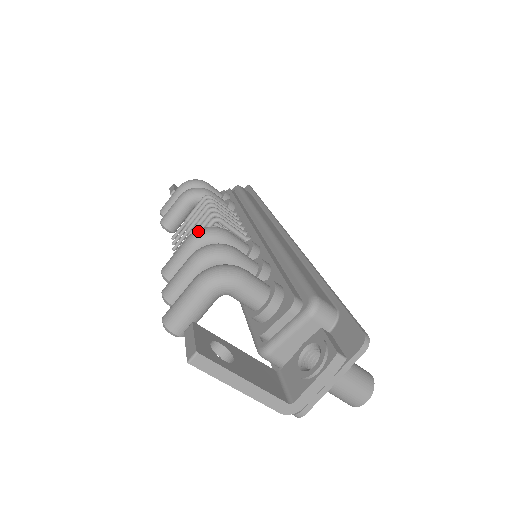
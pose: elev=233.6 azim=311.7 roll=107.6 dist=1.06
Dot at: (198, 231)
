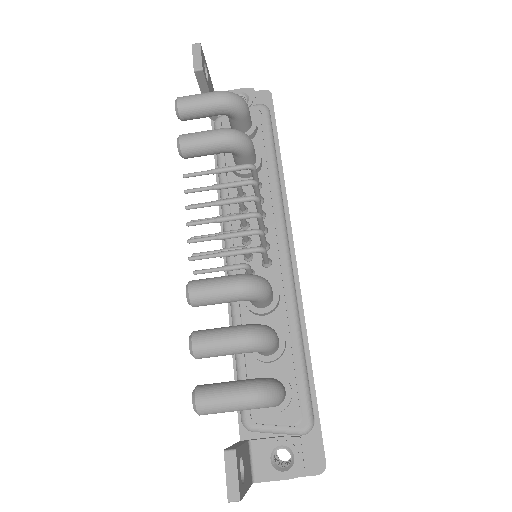
Dot at: (251, 286)
